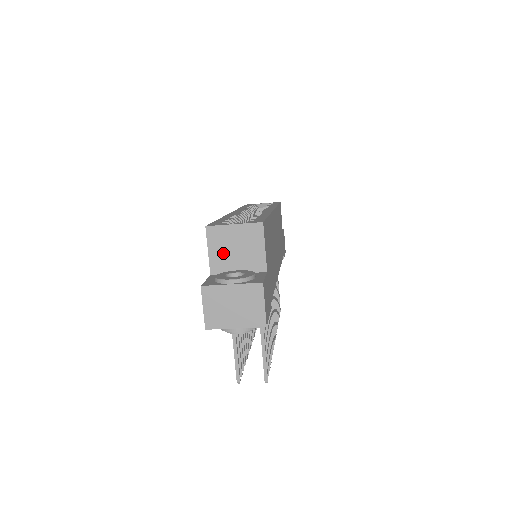
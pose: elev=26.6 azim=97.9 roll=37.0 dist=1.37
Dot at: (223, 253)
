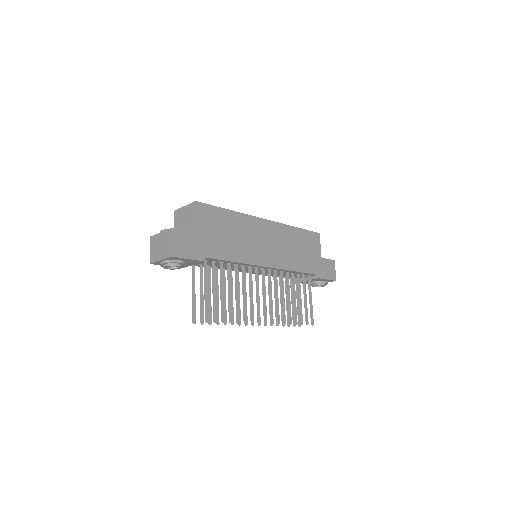
Dot at: (180, 225)
